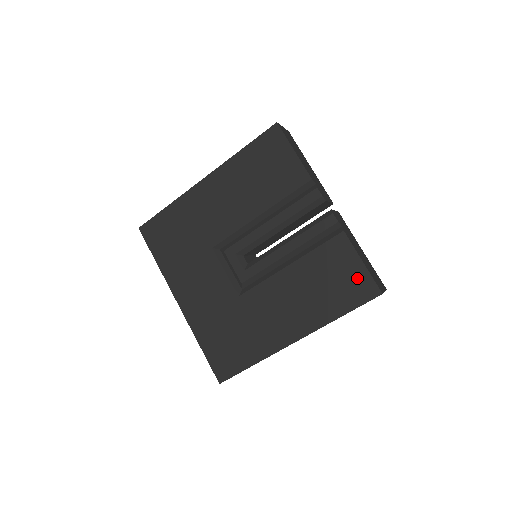
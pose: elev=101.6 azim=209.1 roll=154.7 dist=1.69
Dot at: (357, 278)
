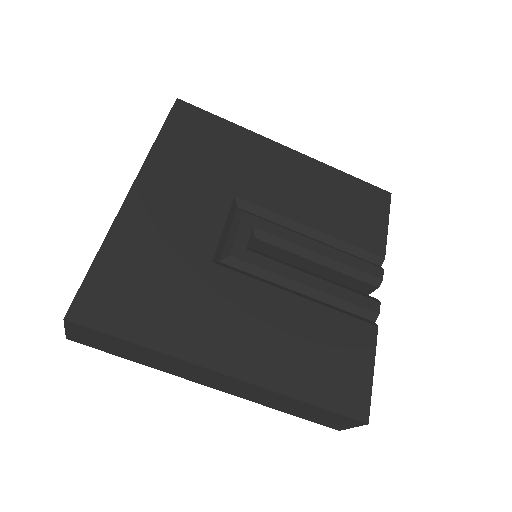
Dot at: (356, 381)
